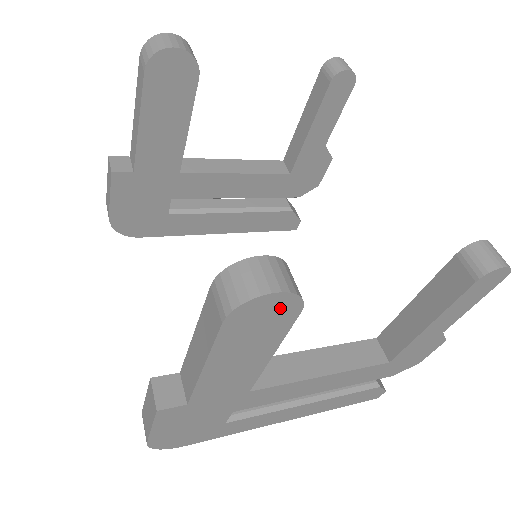
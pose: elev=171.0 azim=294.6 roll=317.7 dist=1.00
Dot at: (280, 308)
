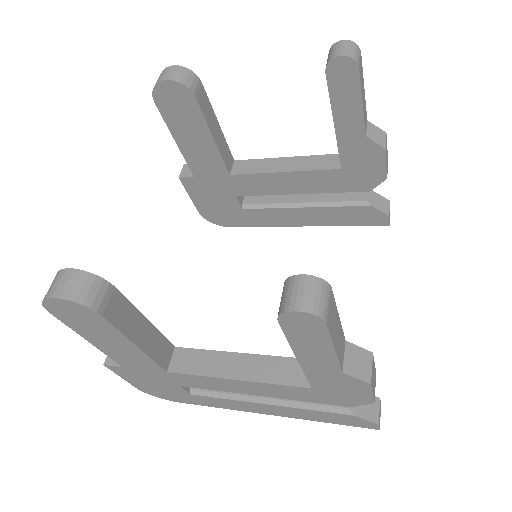
Dot at: (78, 310)
